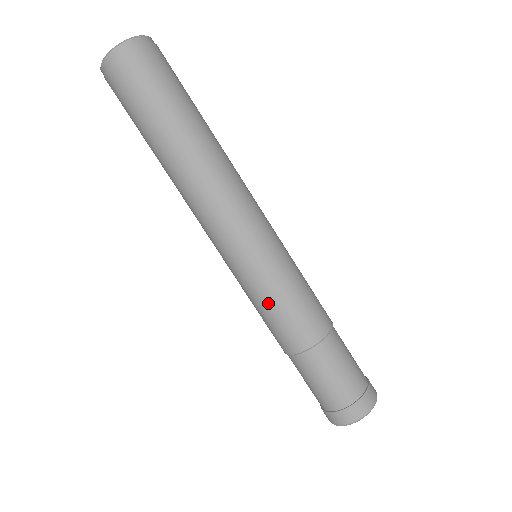
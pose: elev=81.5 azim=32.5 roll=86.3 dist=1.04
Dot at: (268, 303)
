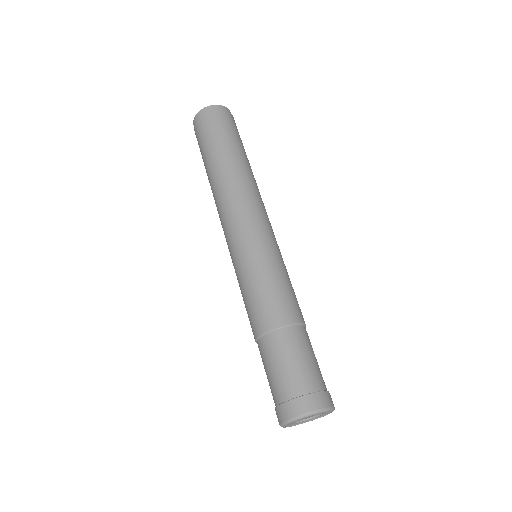
Dot at: (246, 286)
